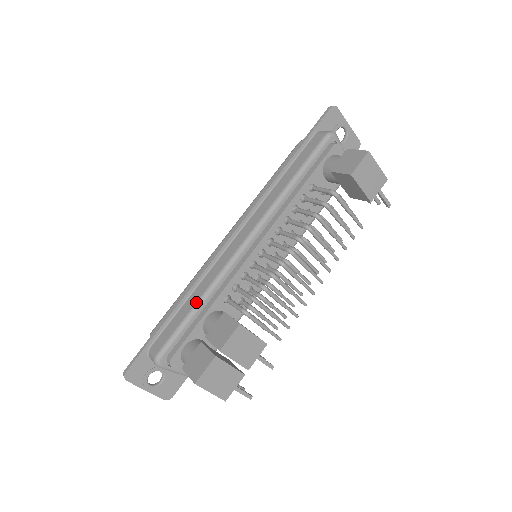
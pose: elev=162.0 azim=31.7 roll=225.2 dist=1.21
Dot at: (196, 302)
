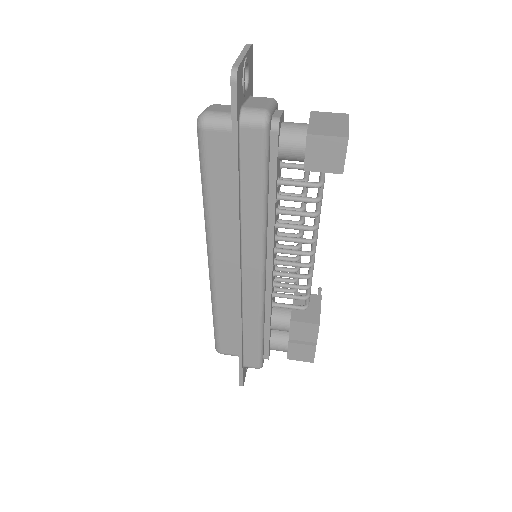
Dot at: (259, 332)
